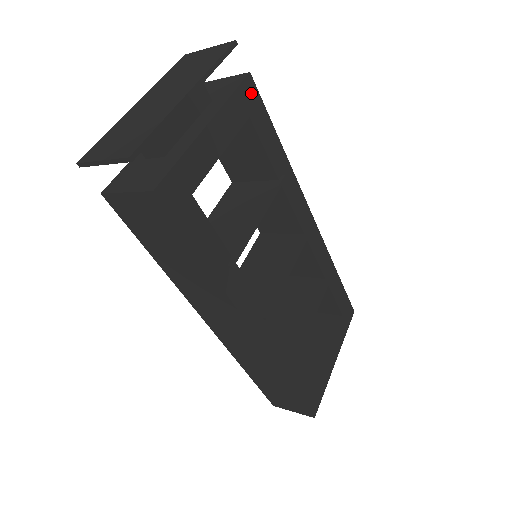
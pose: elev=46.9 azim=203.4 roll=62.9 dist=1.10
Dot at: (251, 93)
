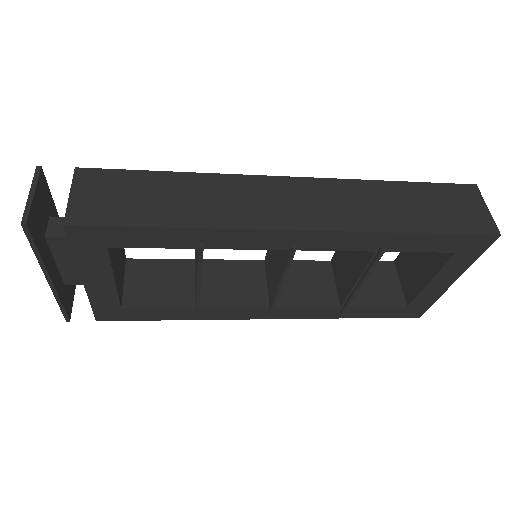
Dot at: (86, 234)
